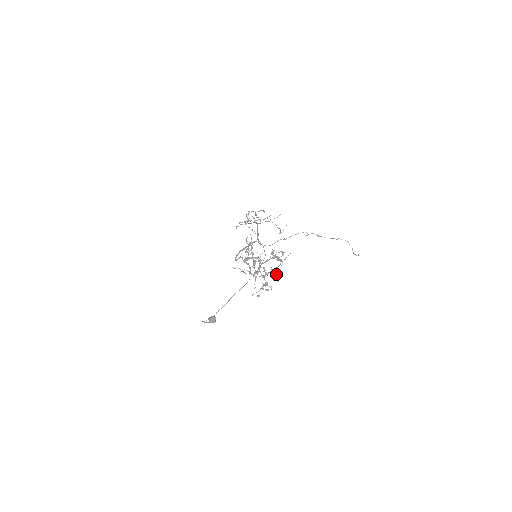
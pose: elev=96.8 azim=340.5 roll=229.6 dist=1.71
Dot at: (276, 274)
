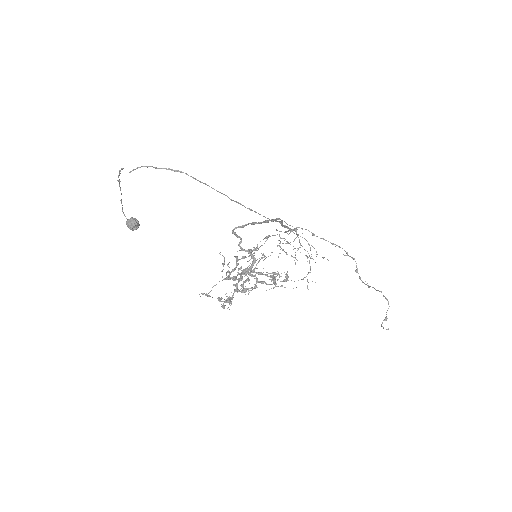
Dot at: (254, 287)
